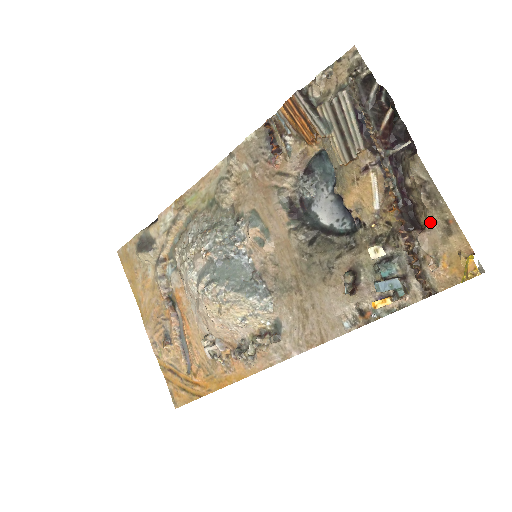
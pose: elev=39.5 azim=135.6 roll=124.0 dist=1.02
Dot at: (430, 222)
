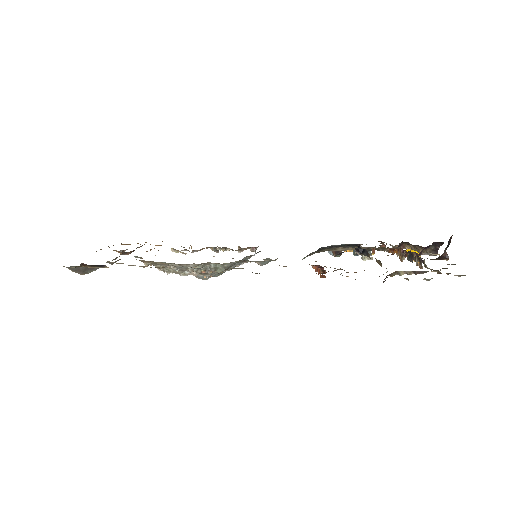
Dot at: occluded
